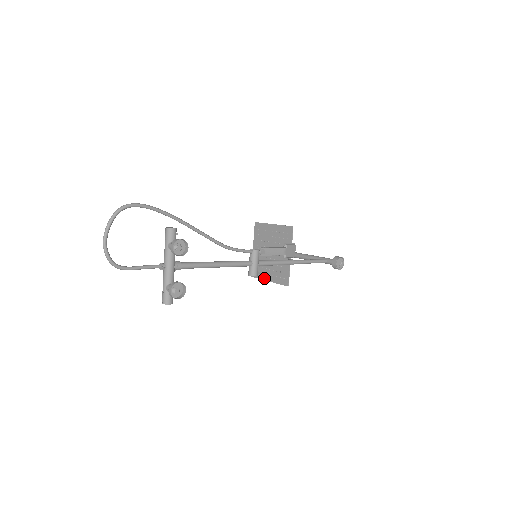
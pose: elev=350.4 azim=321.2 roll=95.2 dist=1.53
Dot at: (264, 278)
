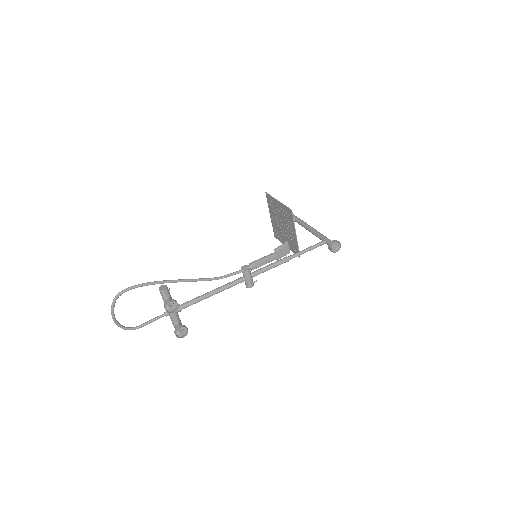
Dot at: occluded
